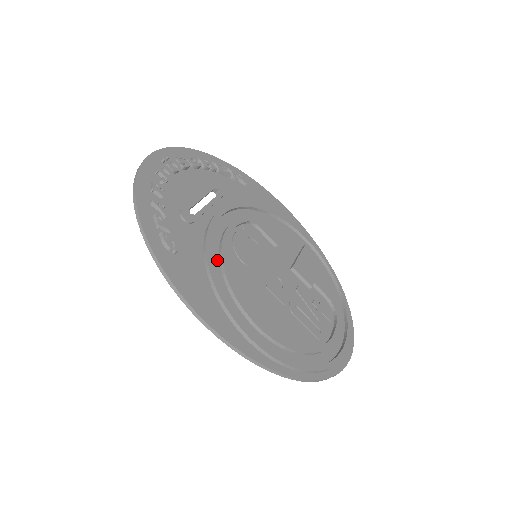
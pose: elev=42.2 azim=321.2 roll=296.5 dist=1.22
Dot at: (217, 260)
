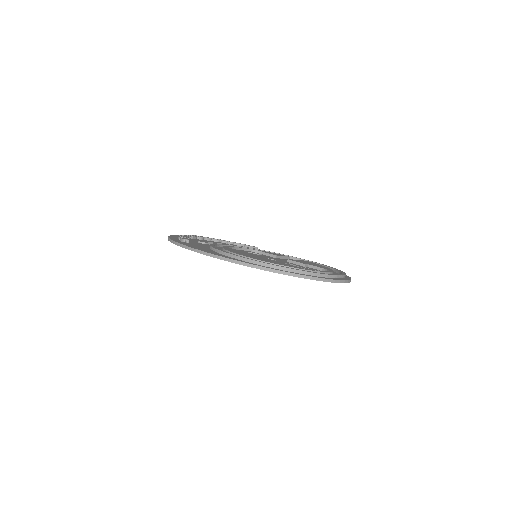
Dot at: (220, 249)
